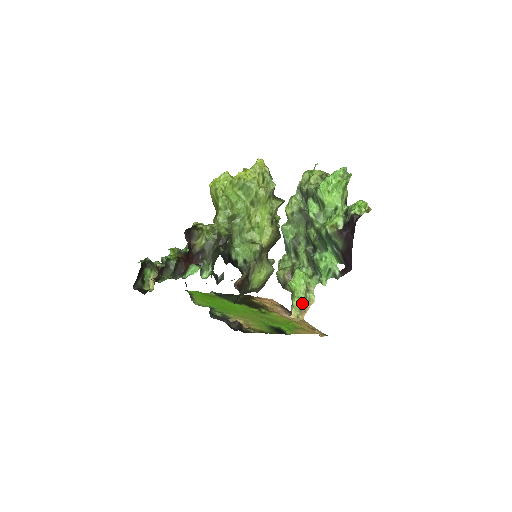
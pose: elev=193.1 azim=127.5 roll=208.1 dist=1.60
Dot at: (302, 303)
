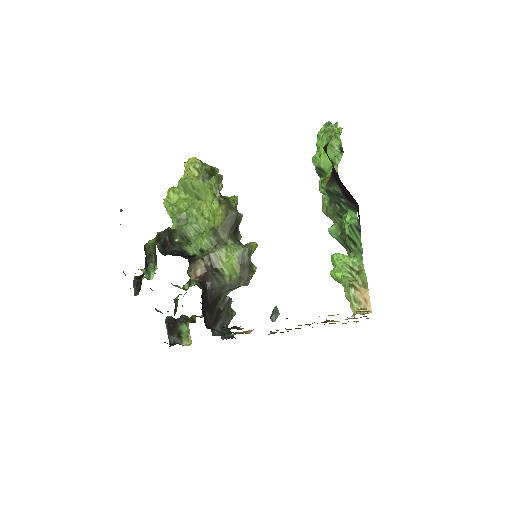
Dot at: (349, 289)
